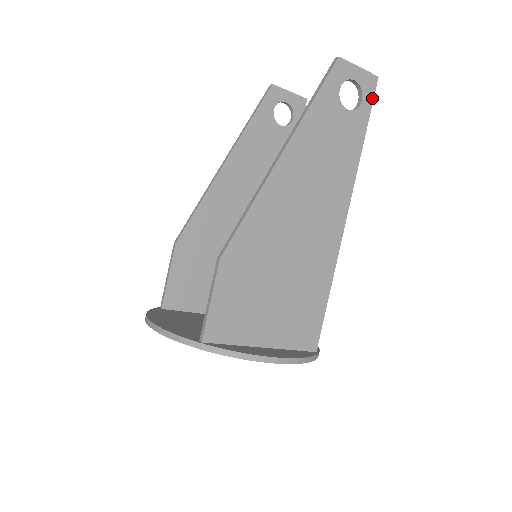
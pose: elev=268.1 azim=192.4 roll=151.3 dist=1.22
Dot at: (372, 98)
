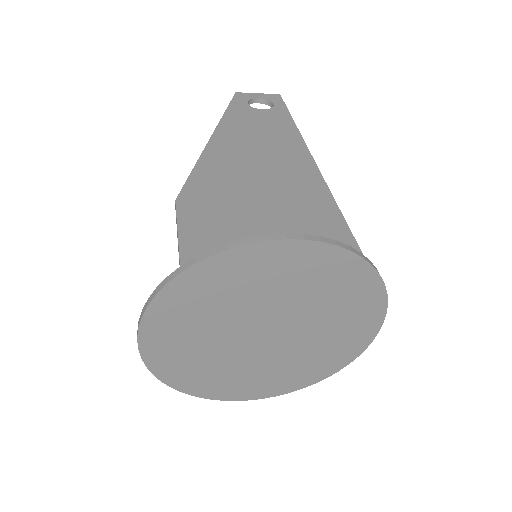
Dot at: (283, 103)
